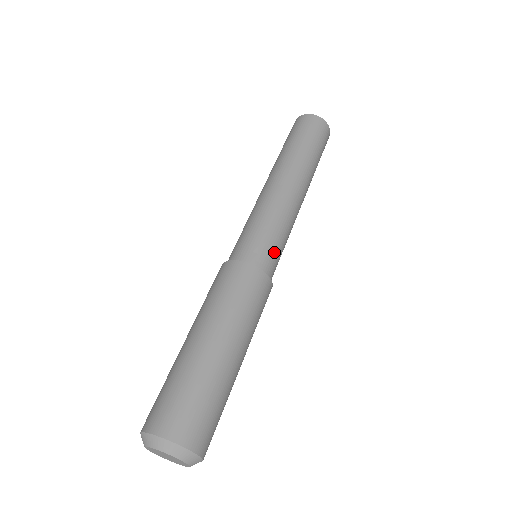
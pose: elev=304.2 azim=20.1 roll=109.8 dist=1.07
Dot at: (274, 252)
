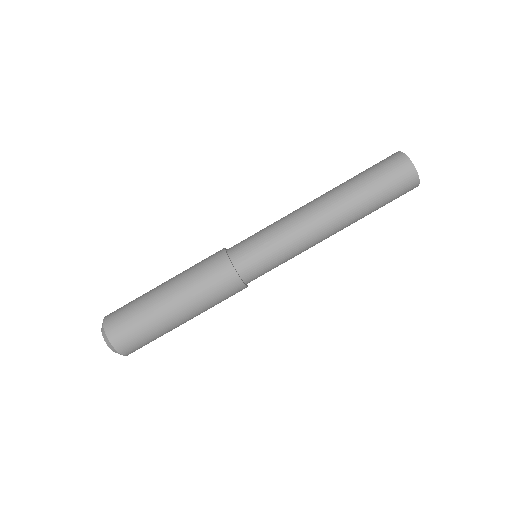
Dot at: (262, 265)
